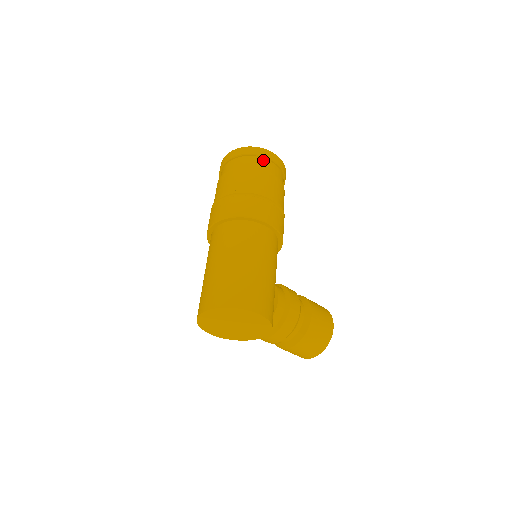
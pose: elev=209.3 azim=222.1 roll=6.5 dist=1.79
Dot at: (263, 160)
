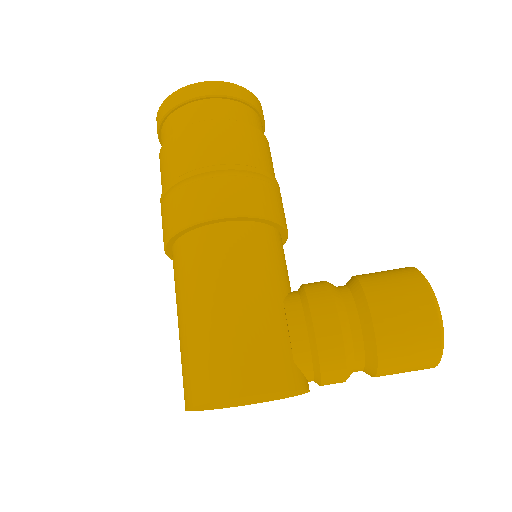
Dot at: (183, 110)
